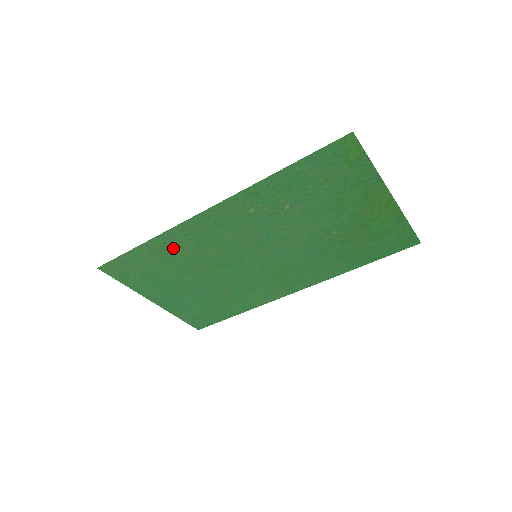
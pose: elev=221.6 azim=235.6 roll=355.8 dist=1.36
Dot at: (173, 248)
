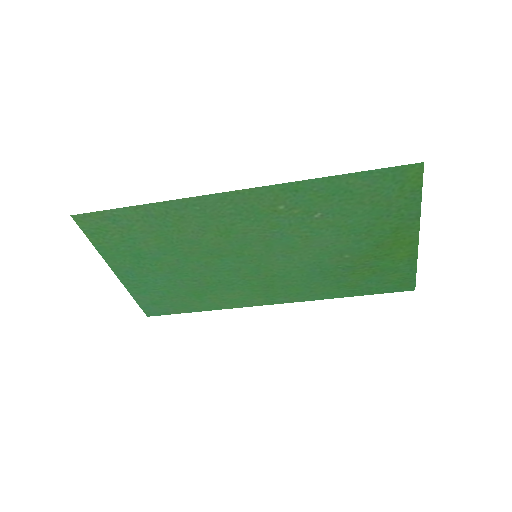
Dot at: (173, 220)
